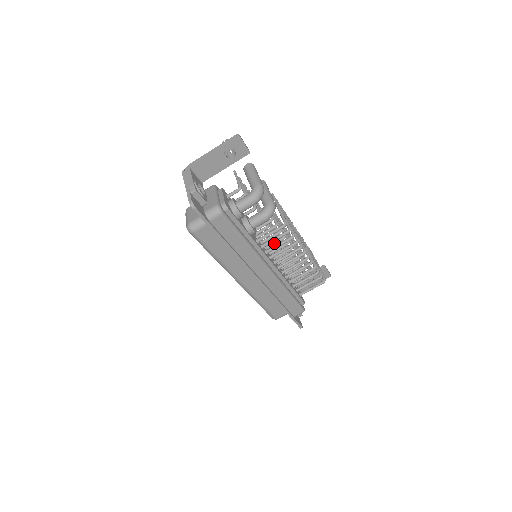
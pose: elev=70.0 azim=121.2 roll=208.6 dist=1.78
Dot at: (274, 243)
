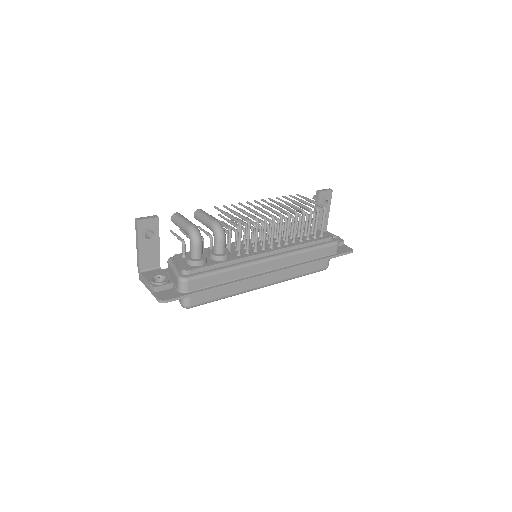
Dot at: (254, 237)
